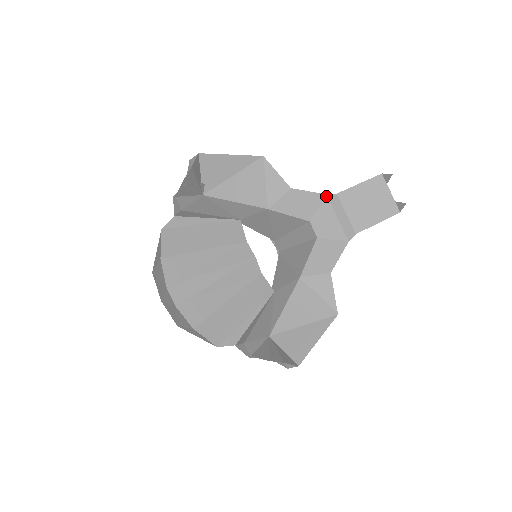
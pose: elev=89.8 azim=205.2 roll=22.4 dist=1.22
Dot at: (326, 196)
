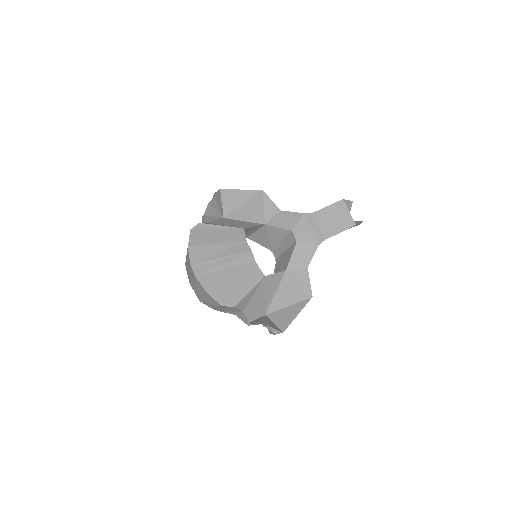
Dot at: (304, 214)
